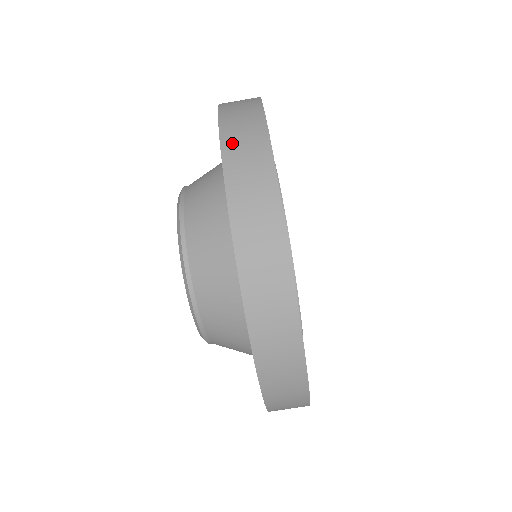
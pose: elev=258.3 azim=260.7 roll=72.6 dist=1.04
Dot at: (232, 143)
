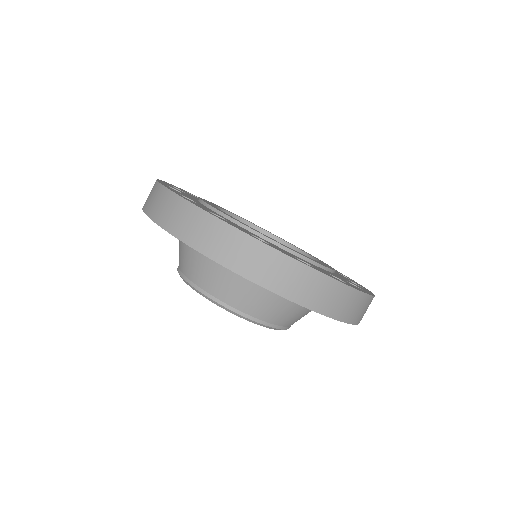
Dot at: occluded
